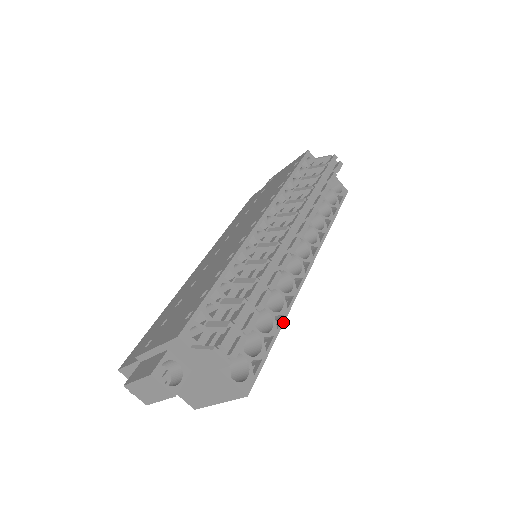
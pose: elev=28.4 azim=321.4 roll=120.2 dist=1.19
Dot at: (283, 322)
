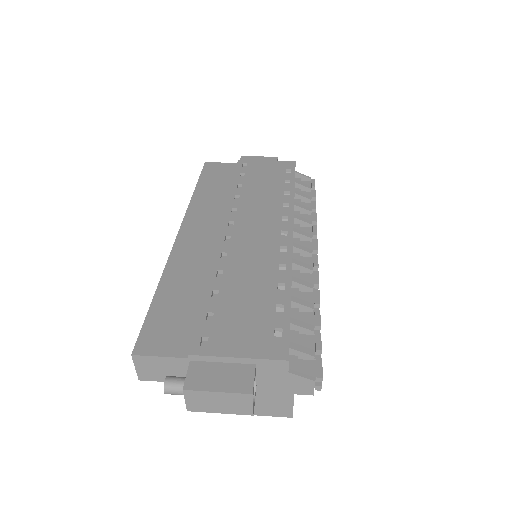
Dot at: occluded
